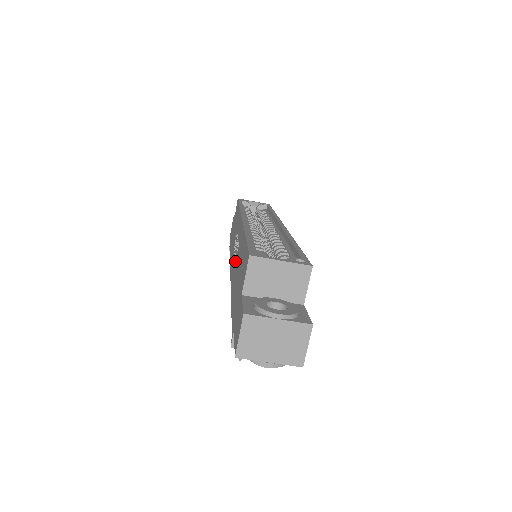
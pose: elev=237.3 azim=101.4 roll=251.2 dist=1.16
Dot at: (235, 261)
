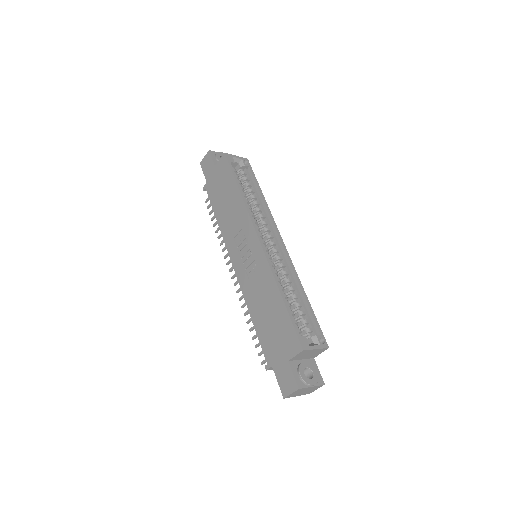
Dot at: (249, 272)
